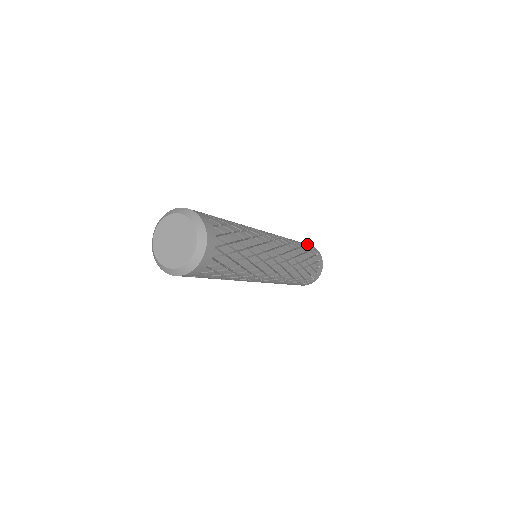
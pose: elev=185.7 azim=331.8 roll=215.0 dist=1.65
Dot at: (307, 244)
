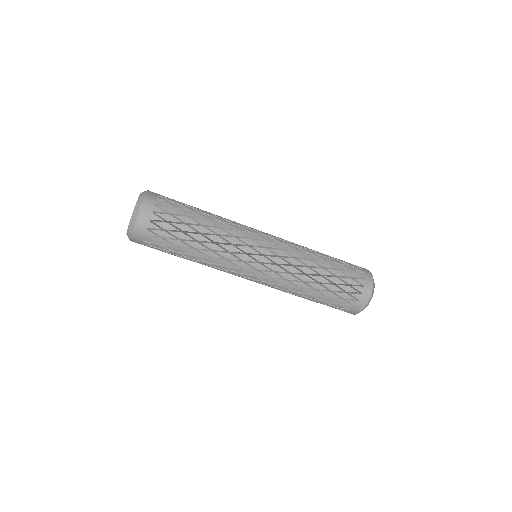
Dot at: (355, 265)
